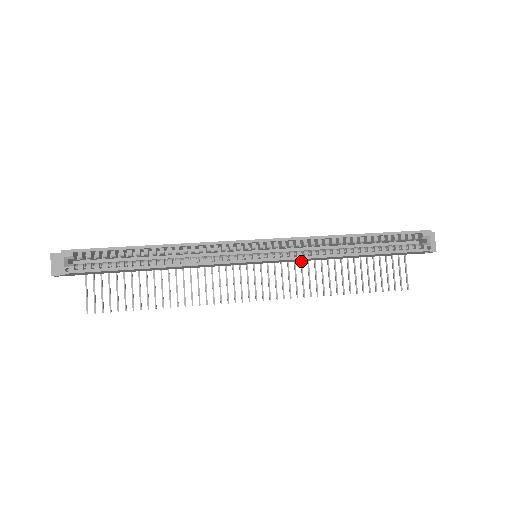
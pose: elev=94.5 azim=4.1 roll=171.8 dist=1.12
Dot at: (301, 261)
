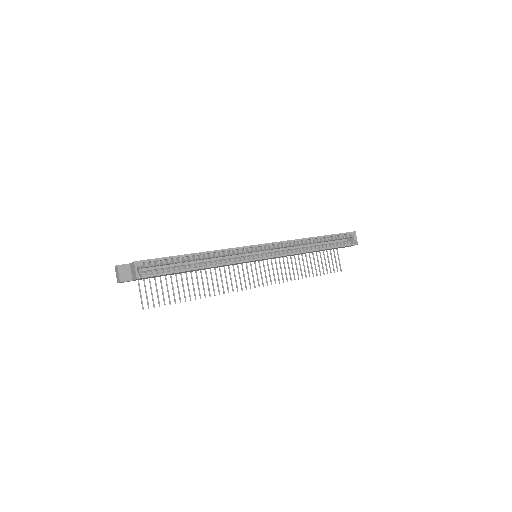
Dot at: (279, 258)
